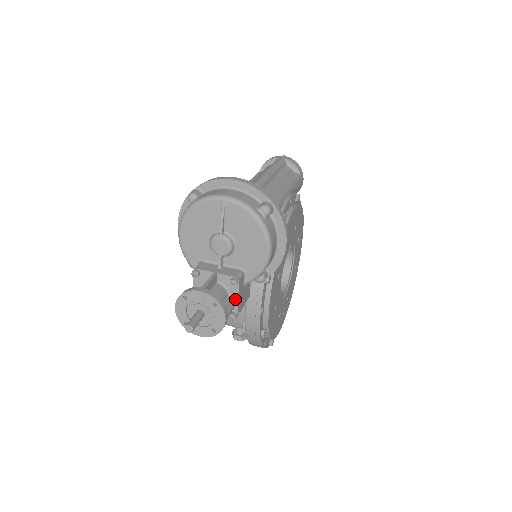
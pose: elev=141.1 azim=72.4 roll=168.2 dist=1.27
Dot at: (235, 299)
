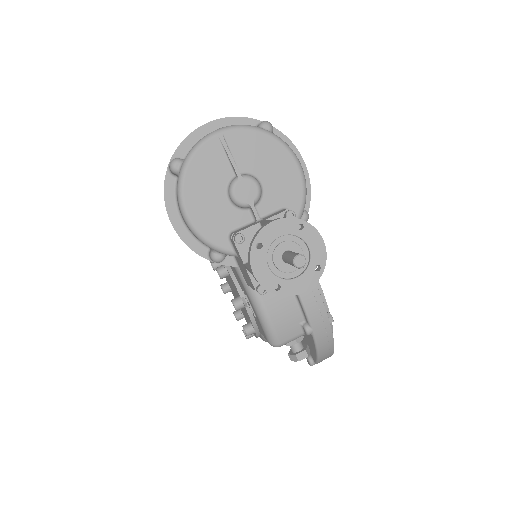
Dot at: occluded
